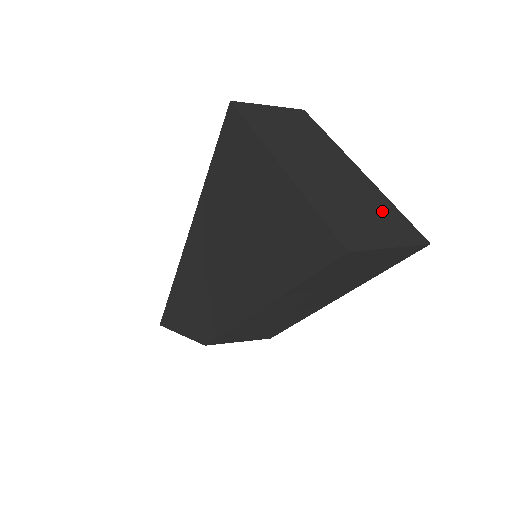
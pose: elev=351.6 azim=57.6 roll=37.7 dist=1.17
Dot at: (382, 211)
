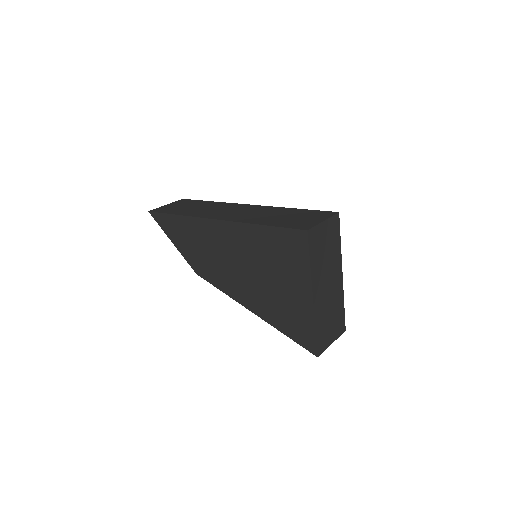
Dot at: (338, 315)
